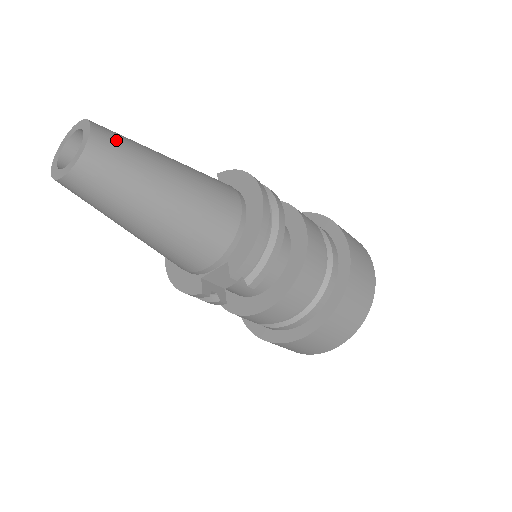
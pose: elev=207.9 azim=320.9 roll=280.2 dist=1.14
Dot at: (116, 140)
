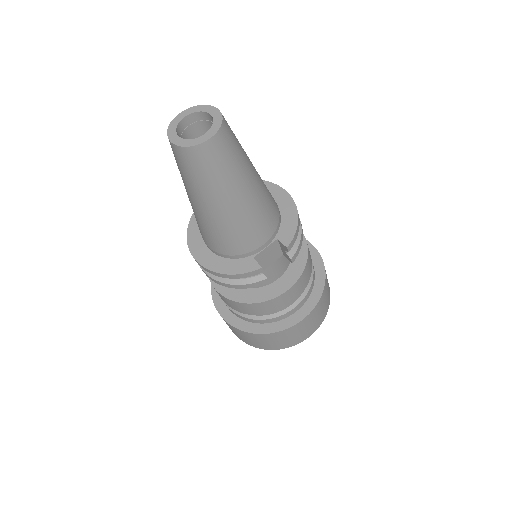
Dot at: occluded
